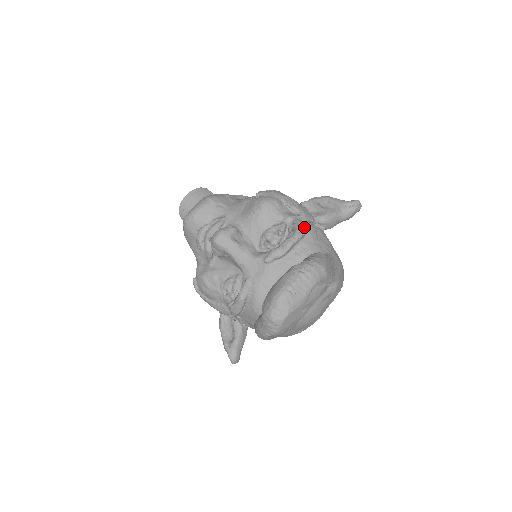
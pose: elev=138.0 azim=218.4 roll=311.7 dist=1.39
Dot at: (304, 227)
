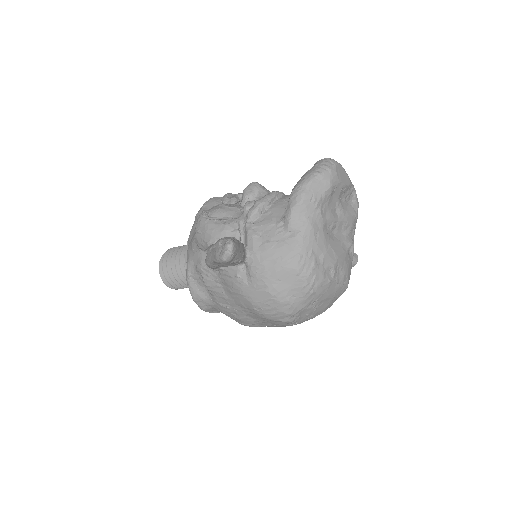
Dot at: occluded
